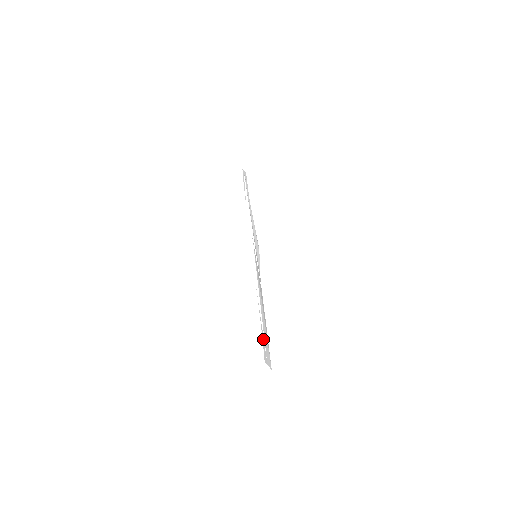
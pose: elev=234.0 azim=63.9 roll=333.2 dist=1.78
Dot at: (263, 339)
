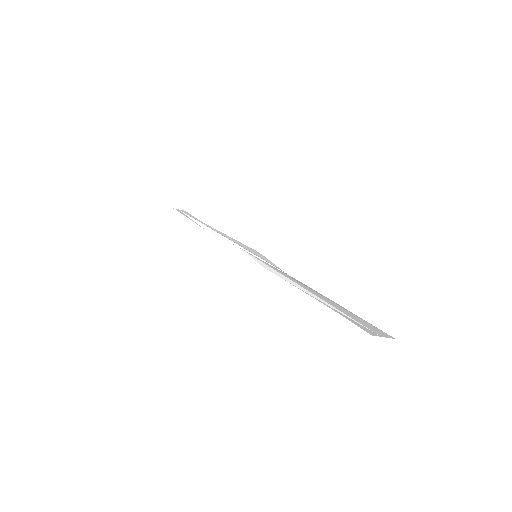
Dot at: (343, 315)
